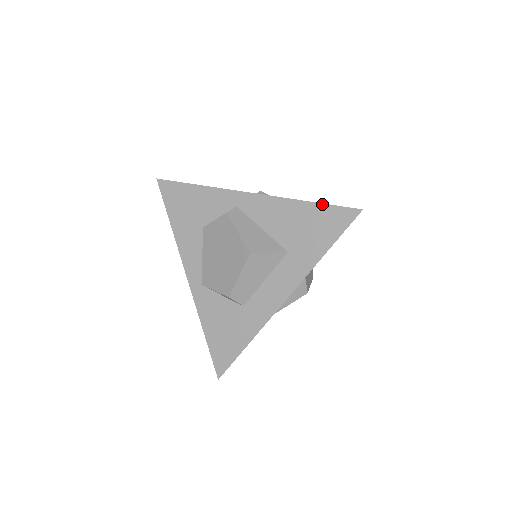
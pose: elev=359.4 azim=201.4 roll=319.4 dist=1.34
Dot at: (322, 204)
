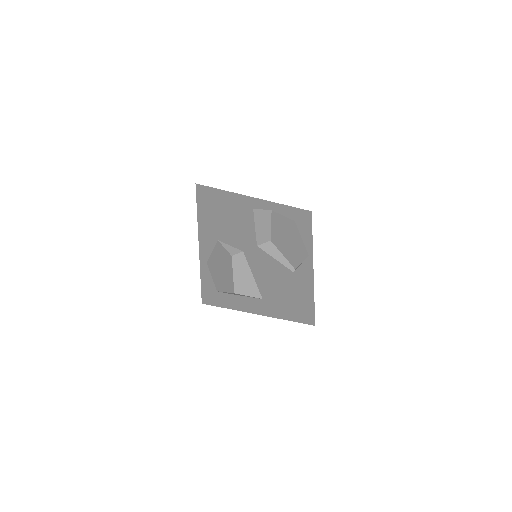
Dot at: (294, 302)
